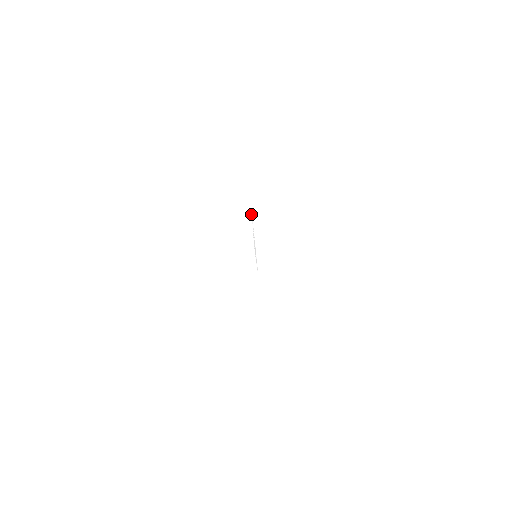
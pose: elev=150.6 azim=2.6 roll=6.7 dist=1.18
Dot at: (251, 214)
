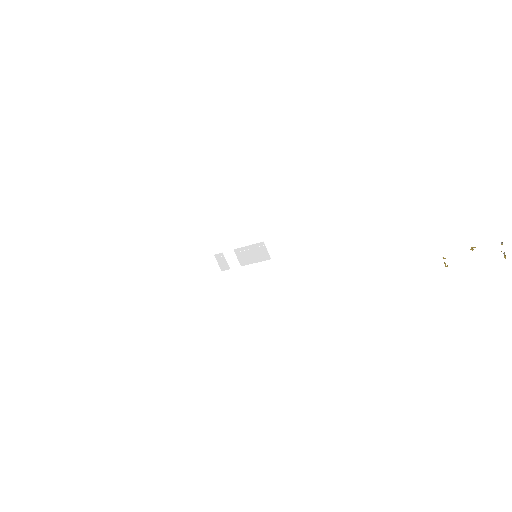
Dot at: (215, 254)
